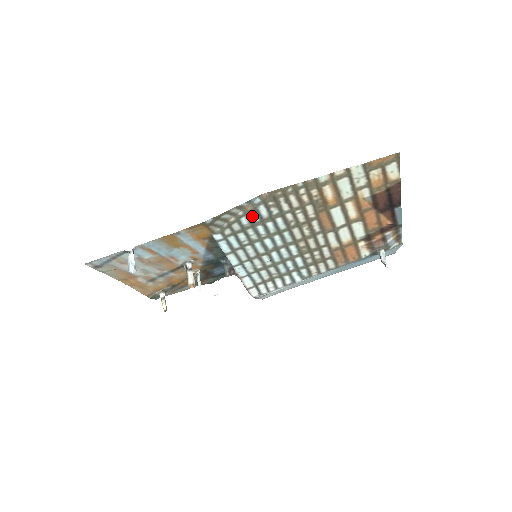
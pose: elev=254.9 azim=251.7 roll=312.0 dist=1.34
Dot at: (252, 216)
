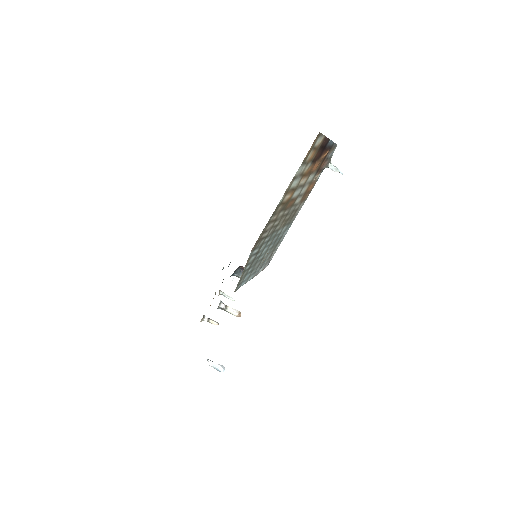
Dot at: (251, 260)
